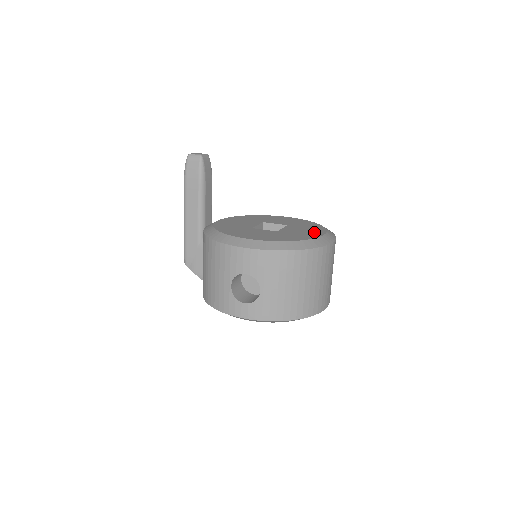
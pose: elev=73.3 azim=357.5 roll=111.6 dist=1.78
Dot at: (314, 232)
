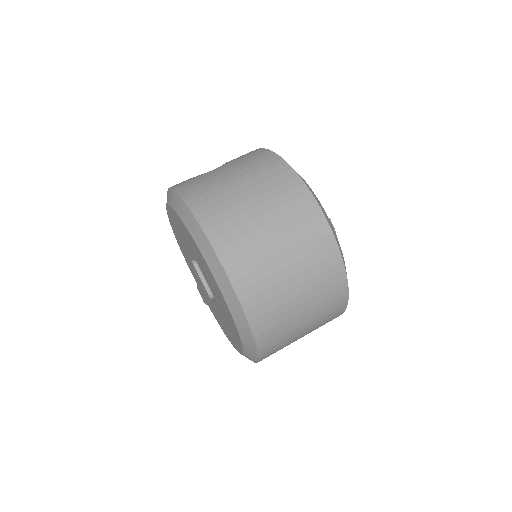
Dot at: occluded
